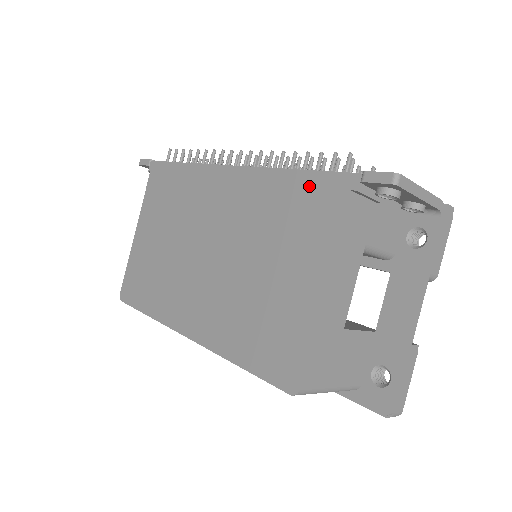
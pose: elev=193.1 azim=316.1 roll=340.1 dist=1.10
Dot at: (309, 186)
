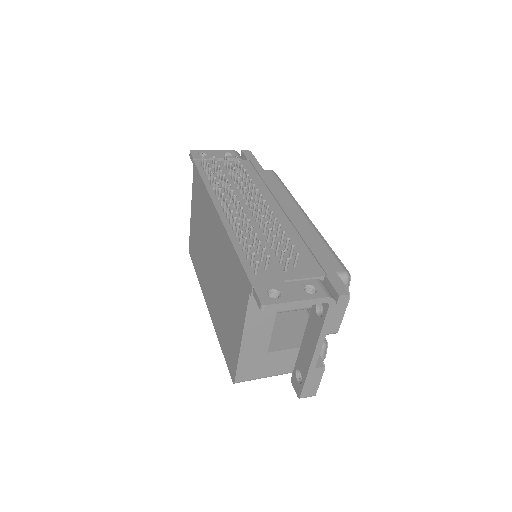
Dot at: (239, 270)
